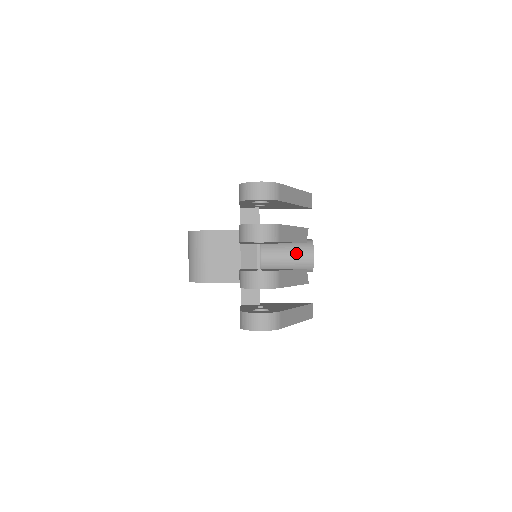
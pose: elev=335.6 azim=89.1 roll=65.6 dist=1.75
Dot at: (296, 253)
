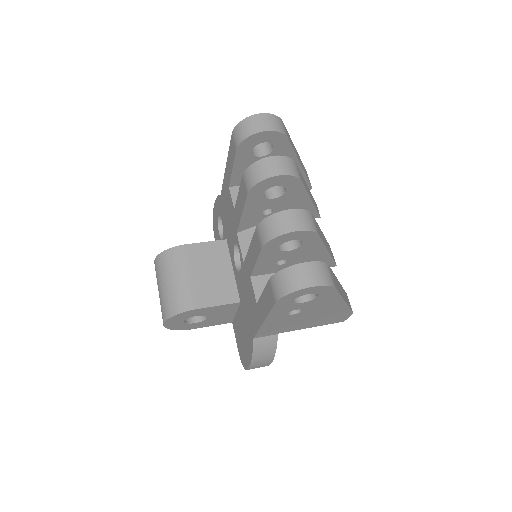
Dot at: occluded
